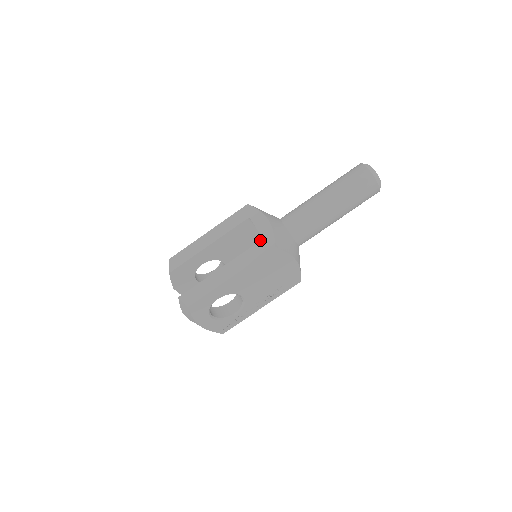
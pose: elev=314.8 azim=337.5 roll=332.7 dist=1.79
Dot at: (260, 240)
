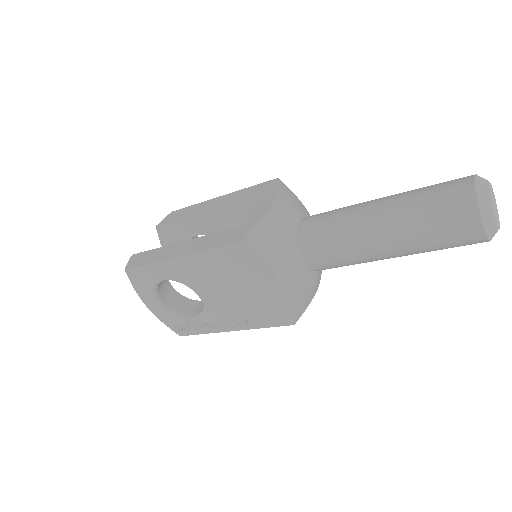
Dot at: occluded
